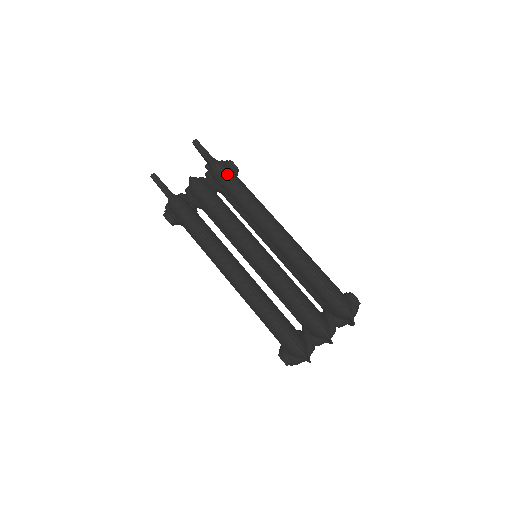
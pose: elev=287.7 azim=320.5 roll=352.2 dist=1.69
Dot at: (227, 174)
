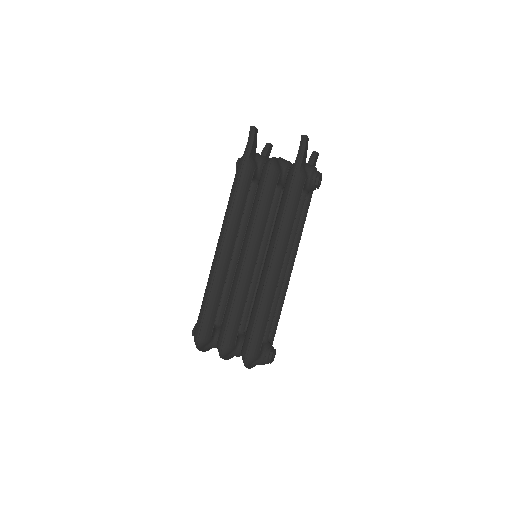
Dot at: (293, 187)
